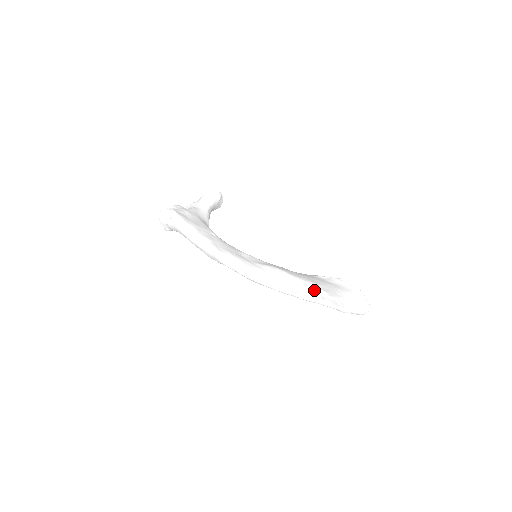
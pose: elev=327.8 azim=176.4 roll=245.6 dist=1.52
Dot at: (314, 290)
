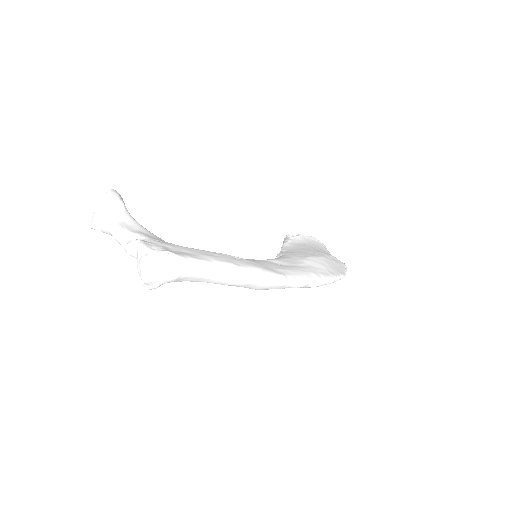
Dot at: (333, 260)
